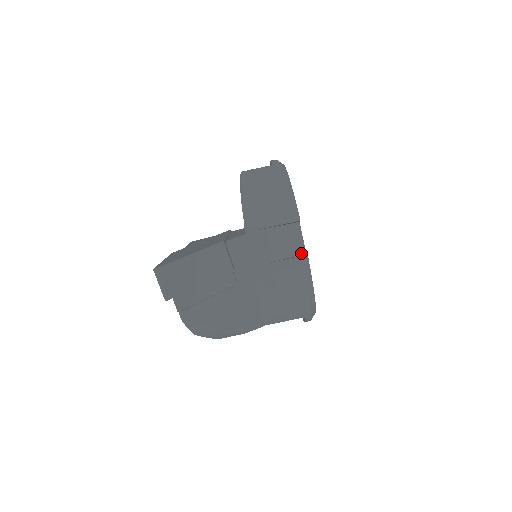
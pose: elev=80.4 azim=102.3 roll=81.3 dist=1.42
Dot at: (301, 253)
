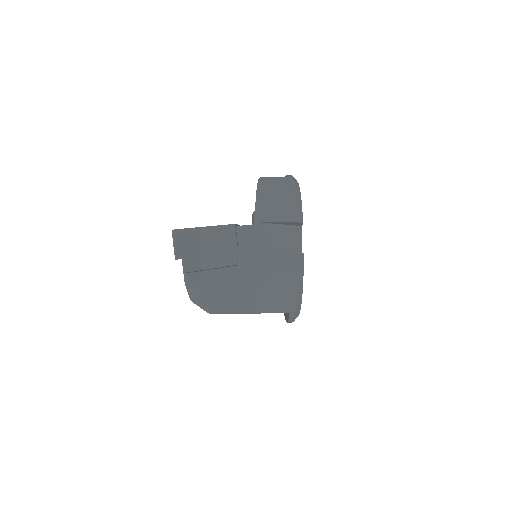
Dot at: occluded
